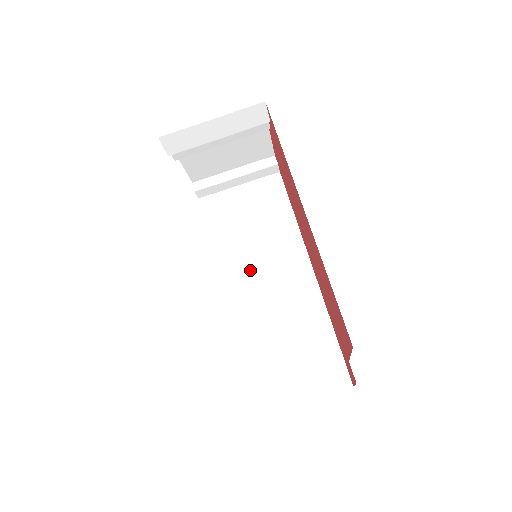
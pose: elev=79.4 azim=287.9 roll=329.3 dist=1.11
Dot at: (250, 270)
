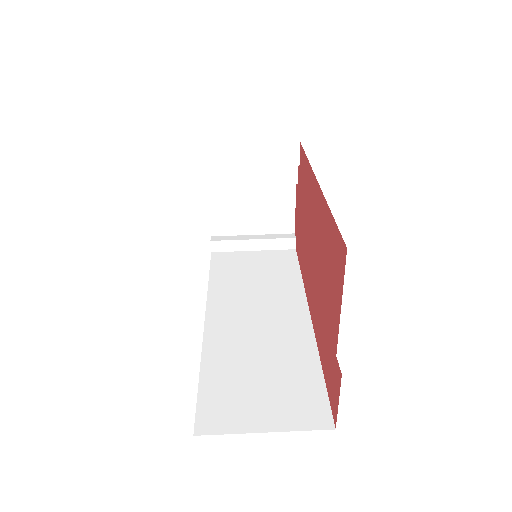
Dot at: (242, 306)
